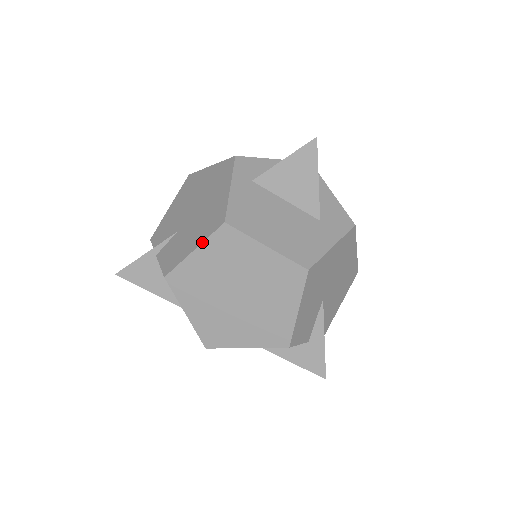
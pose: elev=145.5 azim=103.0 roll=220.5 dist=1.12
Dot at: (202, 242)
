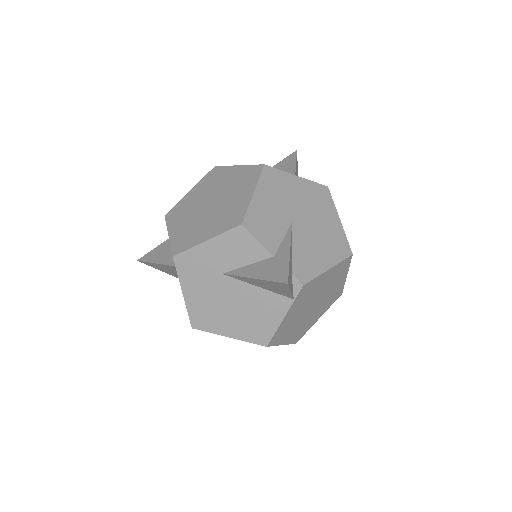
Dot at: (197, 183)
